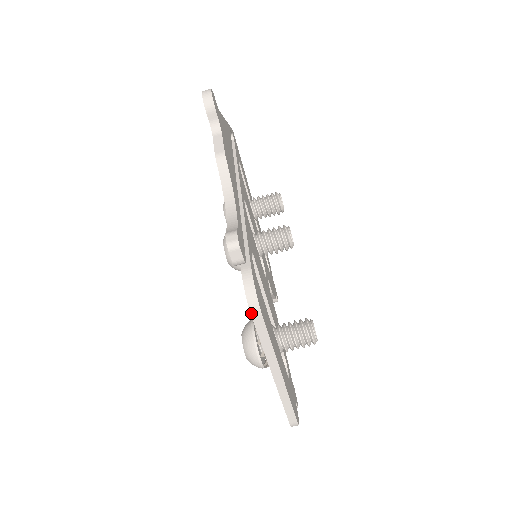
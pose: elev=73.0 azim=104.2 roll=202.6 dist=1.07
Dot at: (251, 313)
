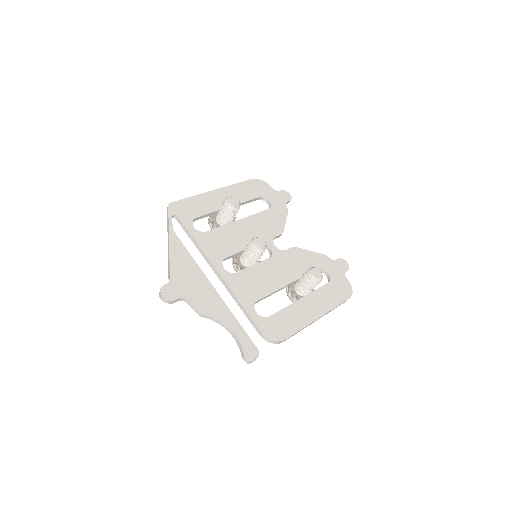
Dot at: occluded
